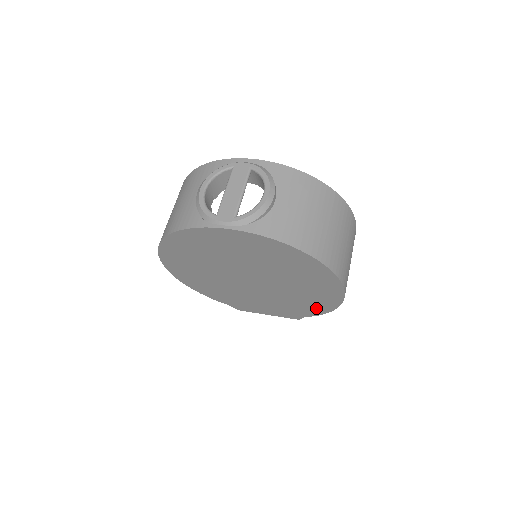
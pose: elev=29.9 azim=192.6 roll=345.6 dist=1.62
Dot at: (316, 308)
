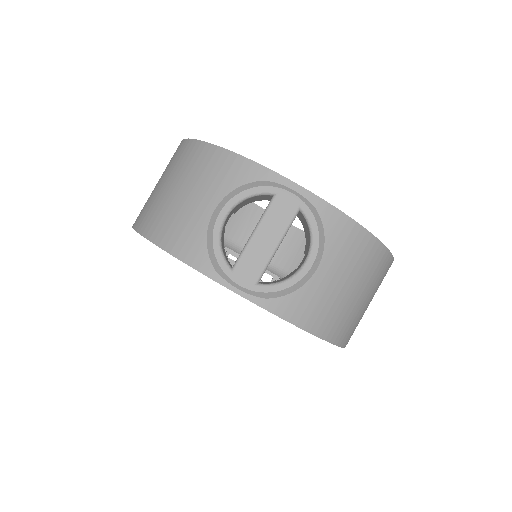
Dot at: occluded
